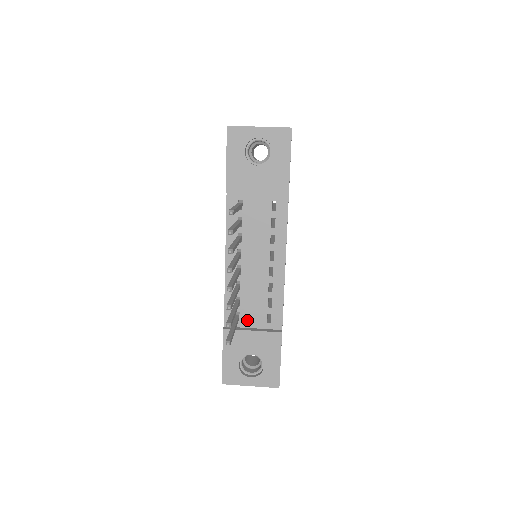
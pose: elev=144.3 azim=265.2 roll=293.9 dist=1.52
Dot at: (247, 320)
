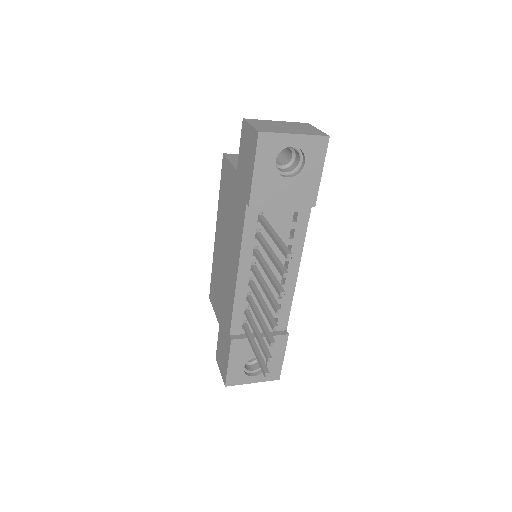
Dot at: occluded
